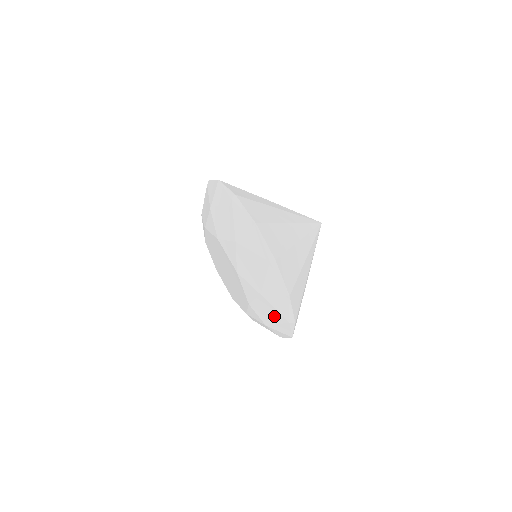
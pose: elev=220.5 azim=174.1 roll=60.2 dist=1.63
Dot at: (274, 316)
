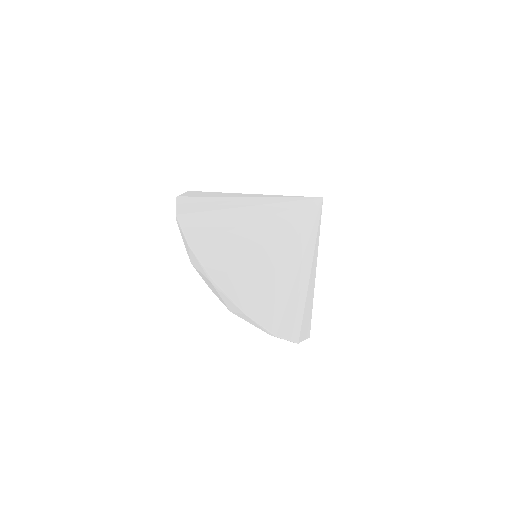
Dot at: occluded
